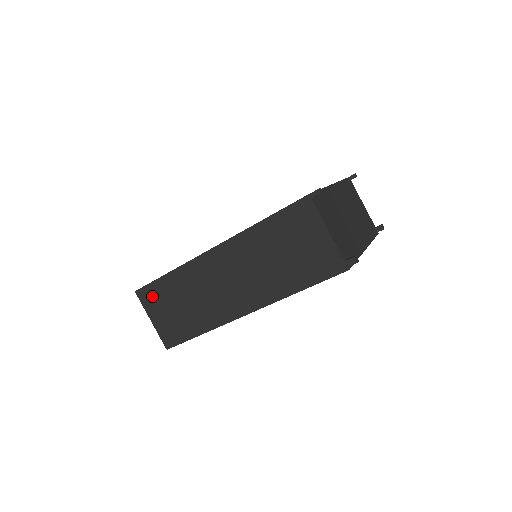
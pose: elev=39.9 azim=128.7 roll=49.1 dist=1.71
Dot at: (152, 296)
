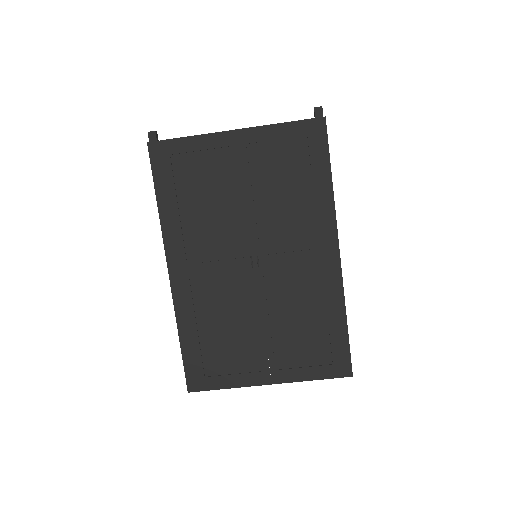
Dot at: occluded
